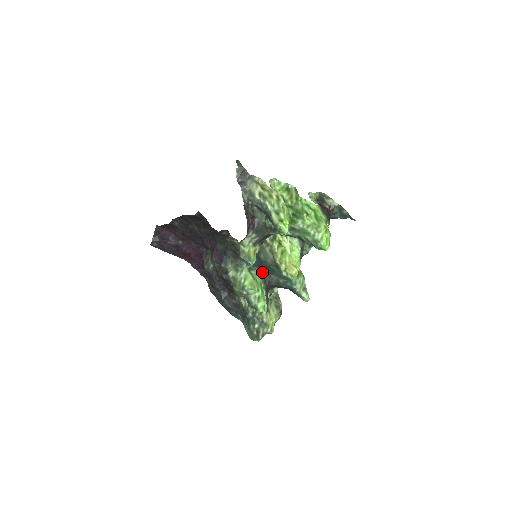
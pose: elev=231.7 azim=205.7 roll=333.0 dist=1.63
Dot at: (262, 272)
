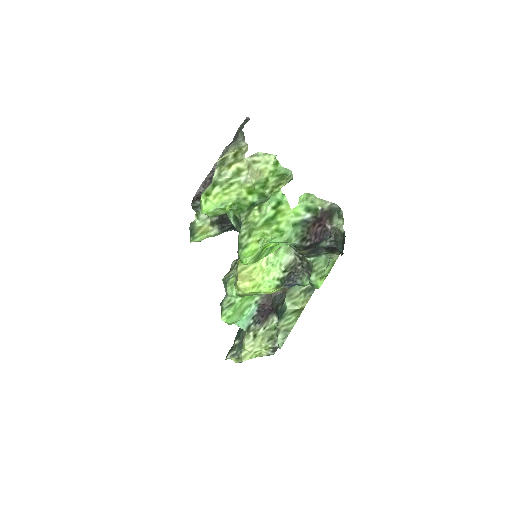
Dot at: occluded
